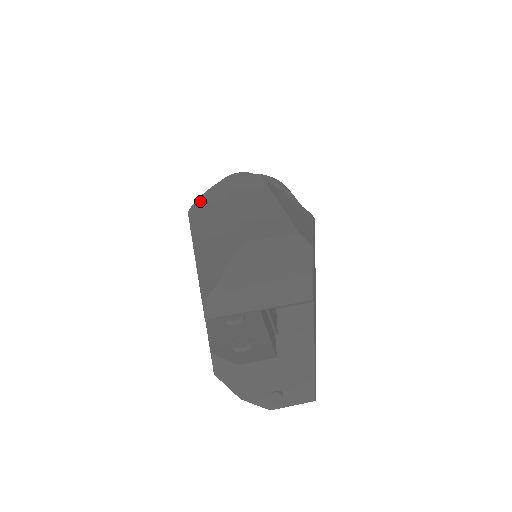
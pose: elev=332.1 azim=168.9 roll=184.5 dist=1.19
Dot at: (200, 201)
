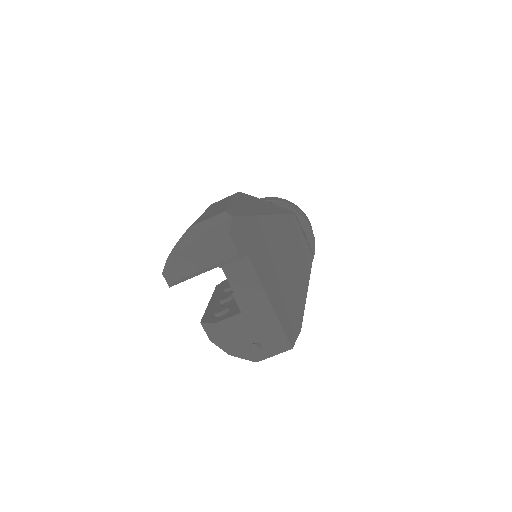
Dot at: occluded
